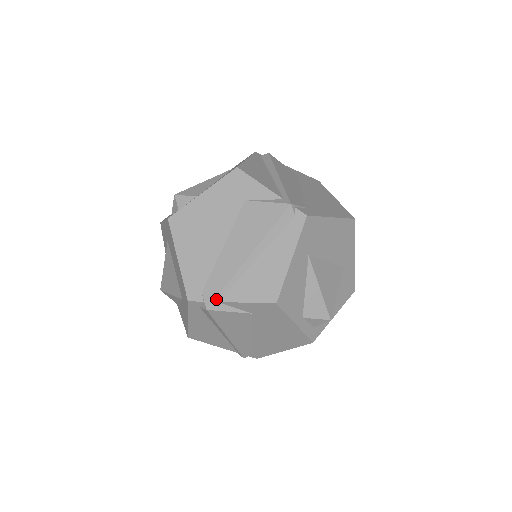
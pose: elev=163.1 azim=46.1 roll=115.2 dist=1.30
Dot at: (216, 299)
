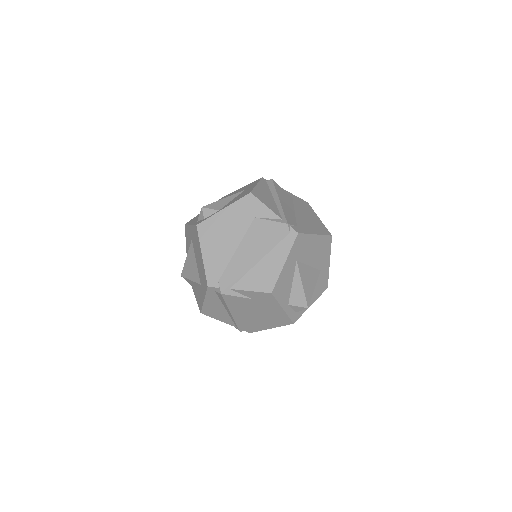
Dot at: (228, 287)
